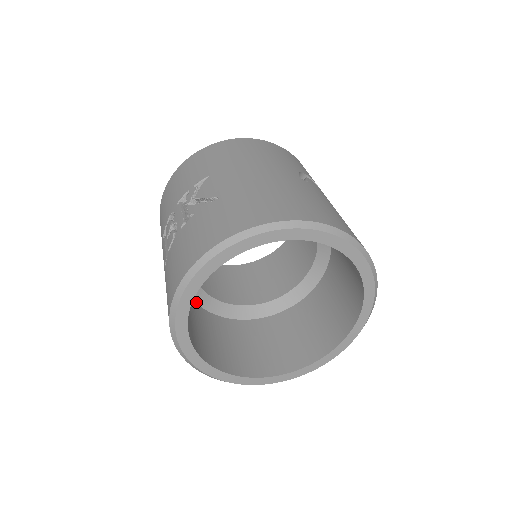
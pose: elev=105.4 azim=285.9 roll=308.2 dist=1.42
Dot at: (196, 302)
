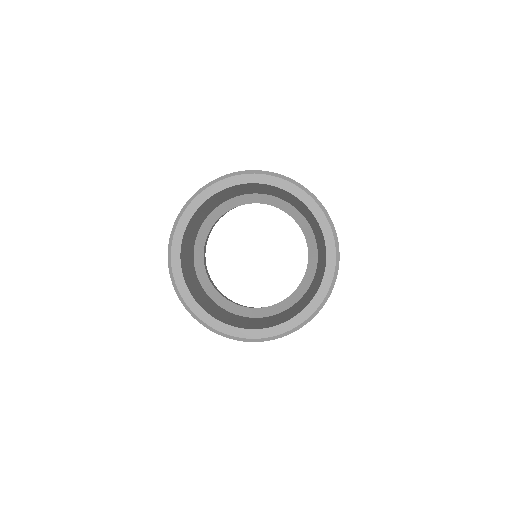
Dot at: (195, 268)
